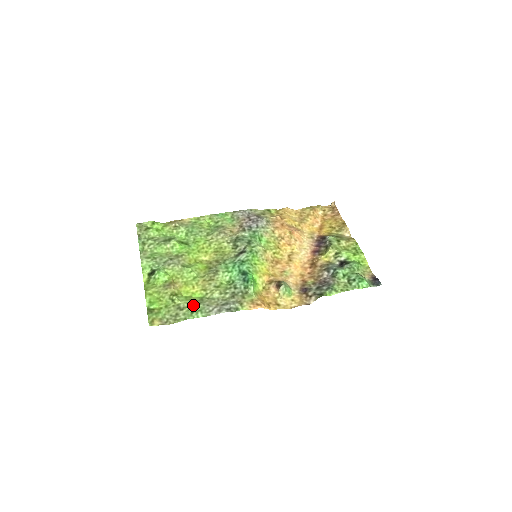
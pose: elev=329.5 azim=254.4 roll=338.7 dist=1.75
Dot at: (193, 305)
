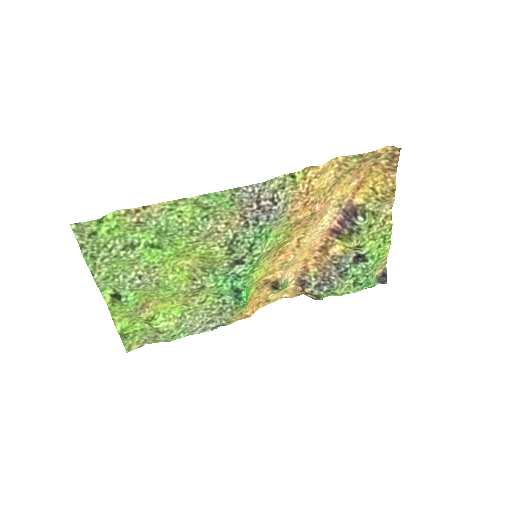
Dot at: (174, 328)
